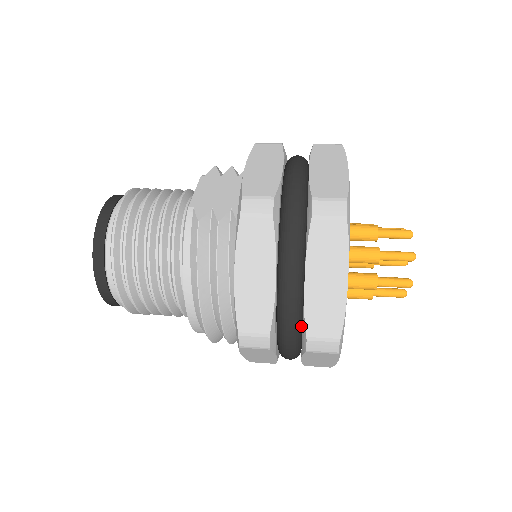
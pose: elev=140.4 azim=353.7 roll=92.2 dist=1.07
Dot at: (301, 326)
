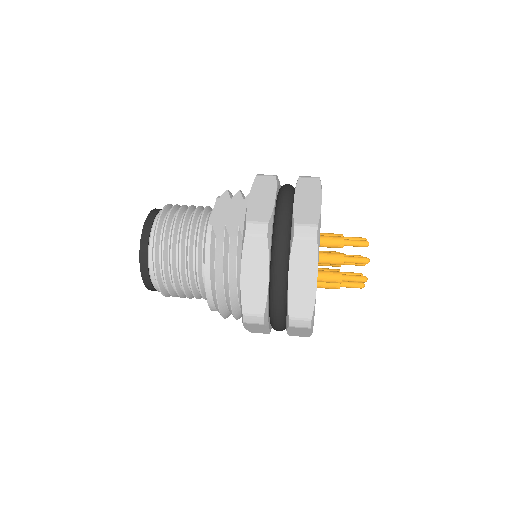
Dot at: (286, 309)
